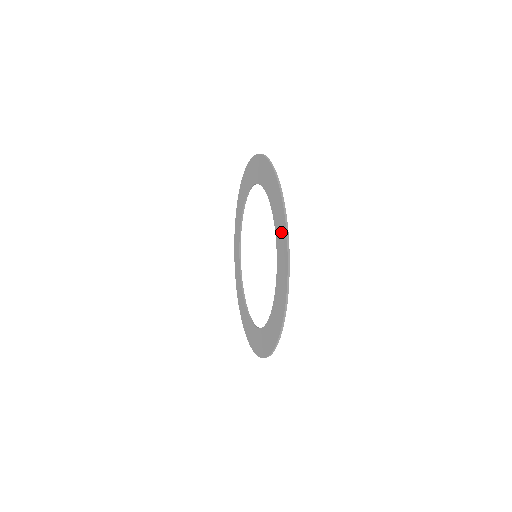
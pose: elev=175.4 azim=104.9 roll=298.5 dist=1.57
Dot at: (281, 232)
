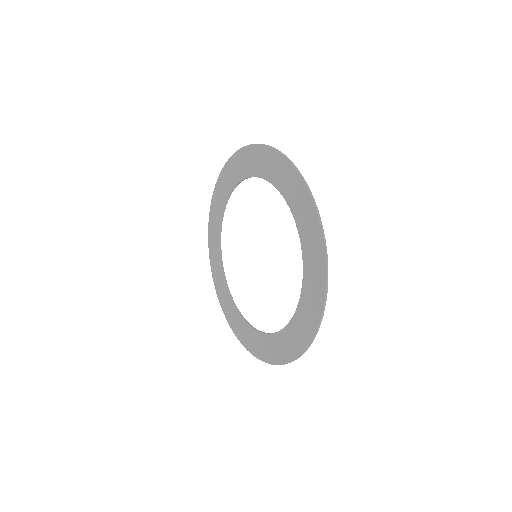
Dot at: (268, 161)
